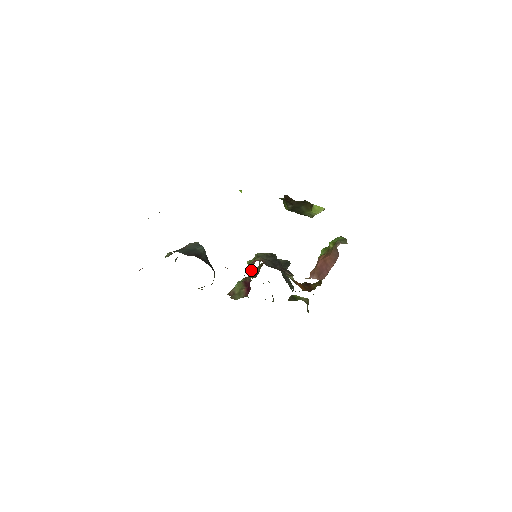
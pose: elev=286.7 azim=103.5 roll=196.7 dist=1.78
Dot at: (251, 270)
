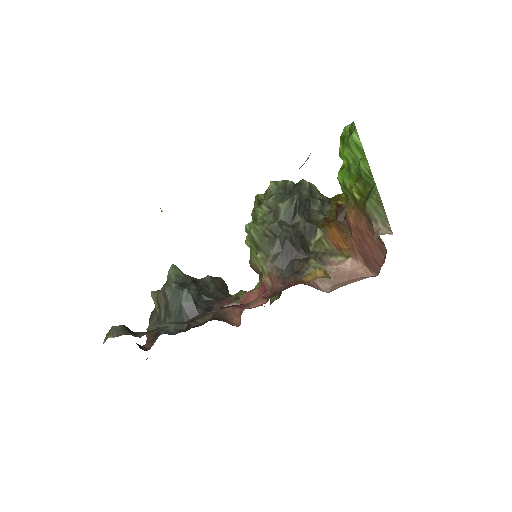
Dot at: occluded
